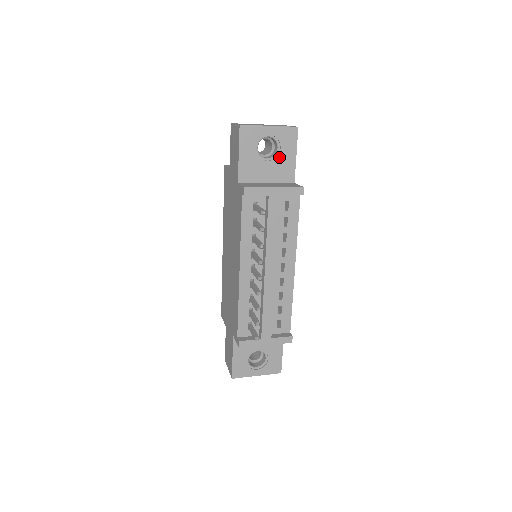
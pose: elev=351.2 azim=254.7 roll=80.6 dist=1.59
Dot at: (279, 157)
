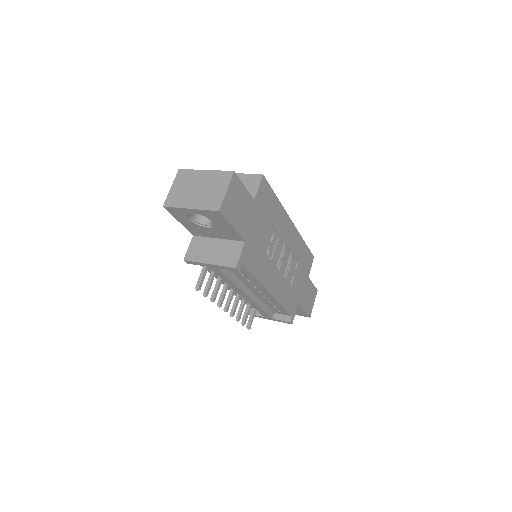
Dot at: (216, 226)
